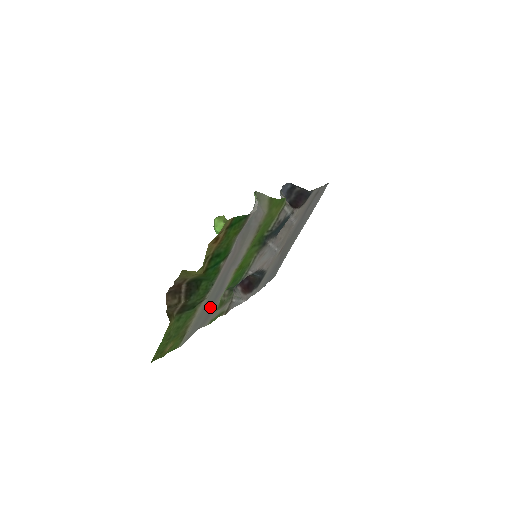
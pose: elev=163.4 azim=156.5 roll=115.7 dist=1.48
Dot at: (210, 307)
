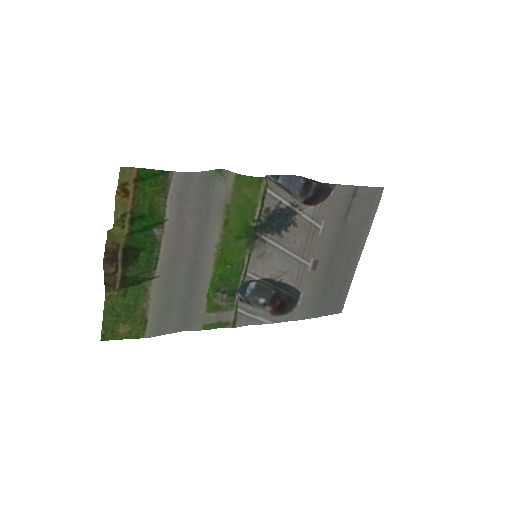
Dot at: (184, 300)
